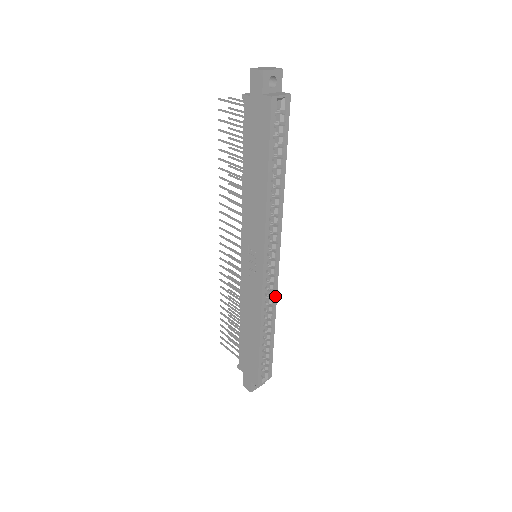
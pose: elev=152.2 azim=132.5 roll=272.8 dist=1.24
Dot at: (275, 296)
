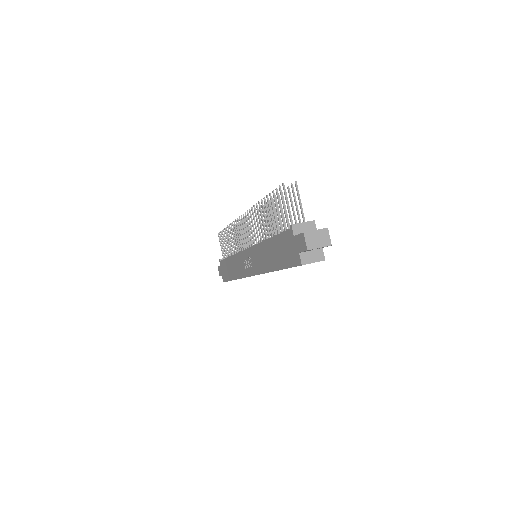
Dot at: occluded
